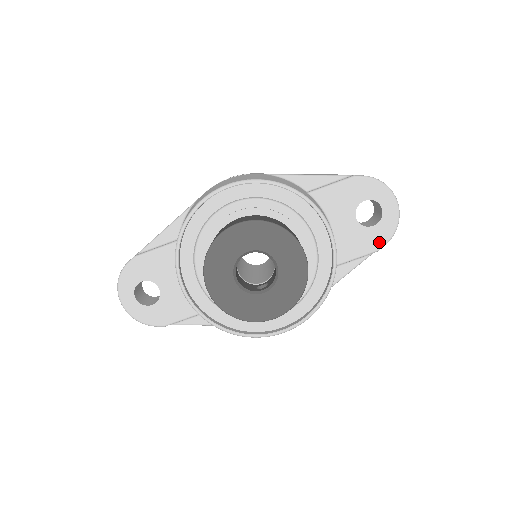
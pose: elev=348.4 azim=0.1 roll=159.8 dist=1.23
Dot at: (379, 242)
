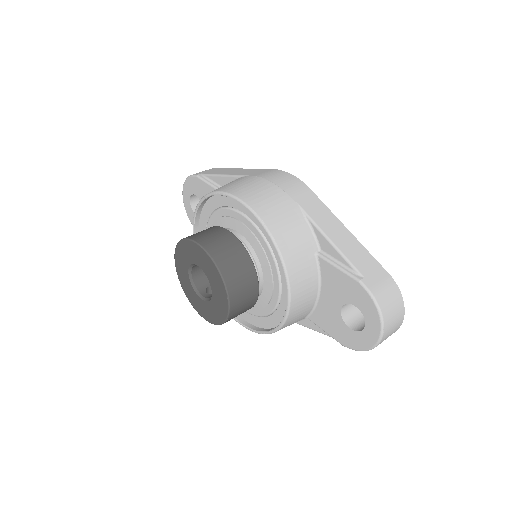
Dot at: (347, 342)
